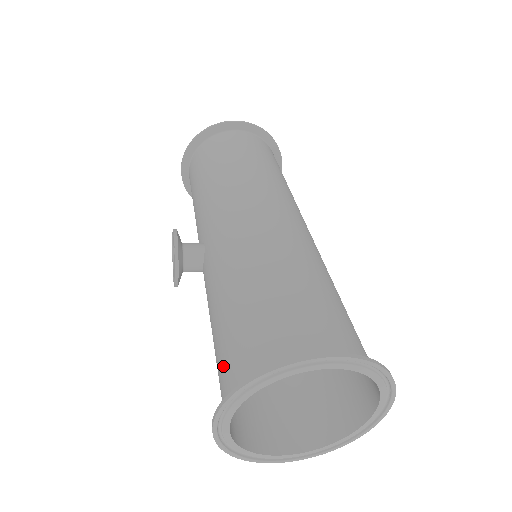
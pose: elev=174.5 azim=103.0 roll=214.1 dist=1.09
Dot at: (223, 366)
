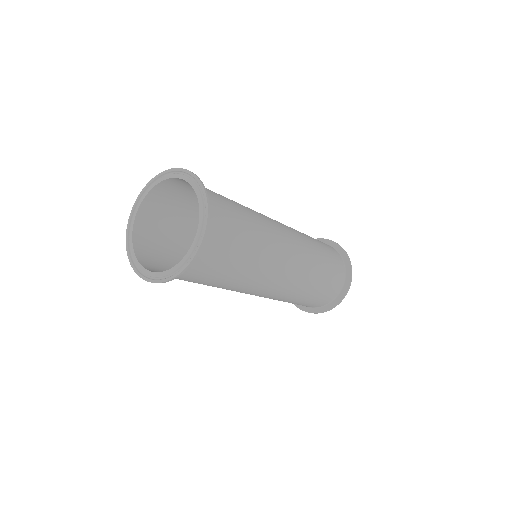
Dot at: (156, 234)
